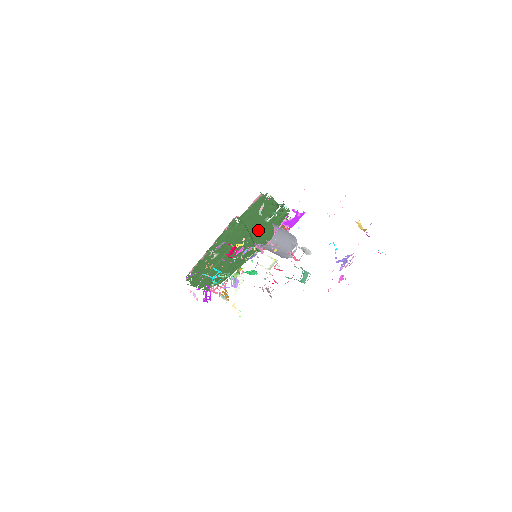
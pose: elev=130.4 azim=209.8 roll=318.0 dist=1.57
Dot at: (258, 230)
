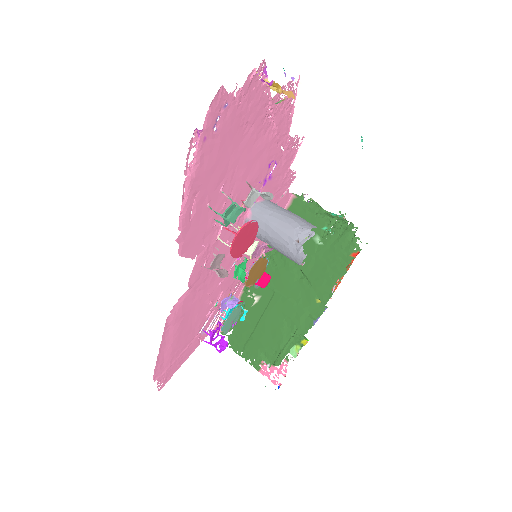
Dot at: (309, 258)
